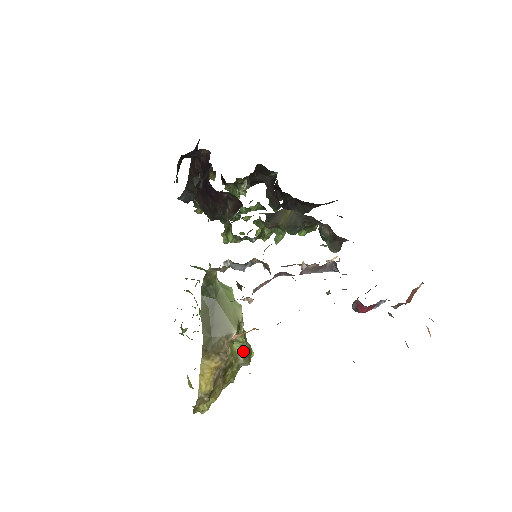
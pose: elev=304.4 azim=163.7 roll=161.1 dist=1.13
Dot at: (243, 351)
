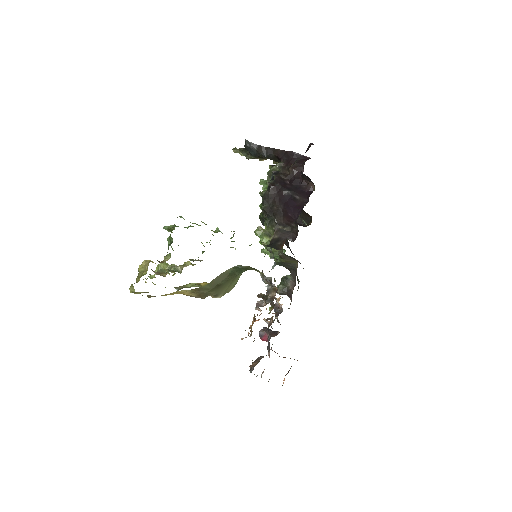
Dot at: (189, 287)
